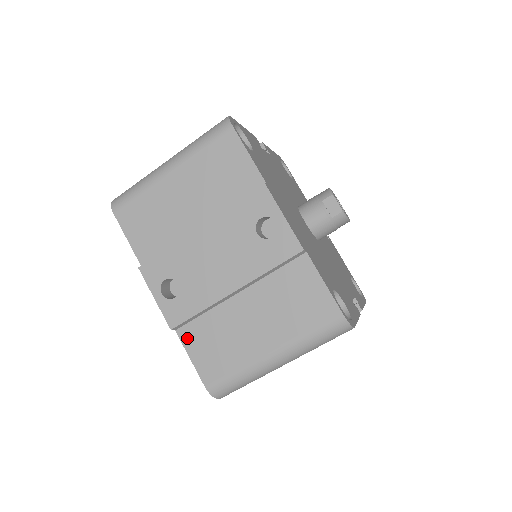
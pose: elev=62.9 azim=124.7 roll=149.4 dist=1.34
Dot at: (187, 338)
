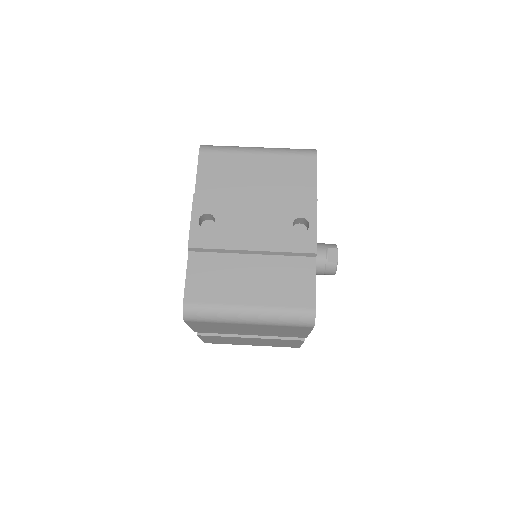
Dot at: (194, 261)
